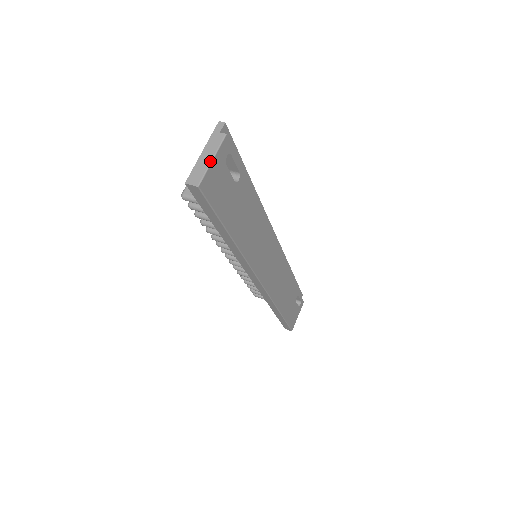
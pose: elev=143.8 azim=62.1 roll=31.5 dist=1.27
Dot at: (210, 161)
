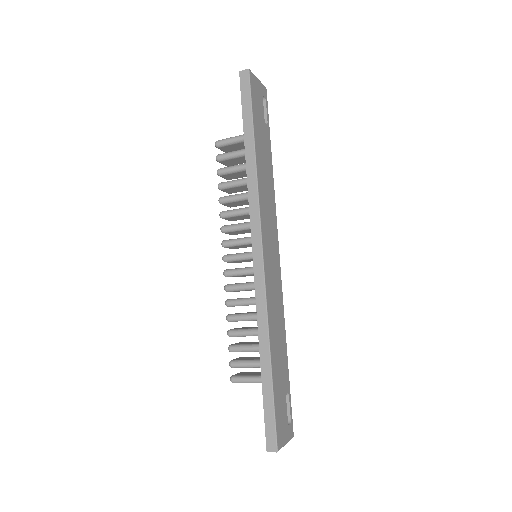
Dot at: (256, 78)
